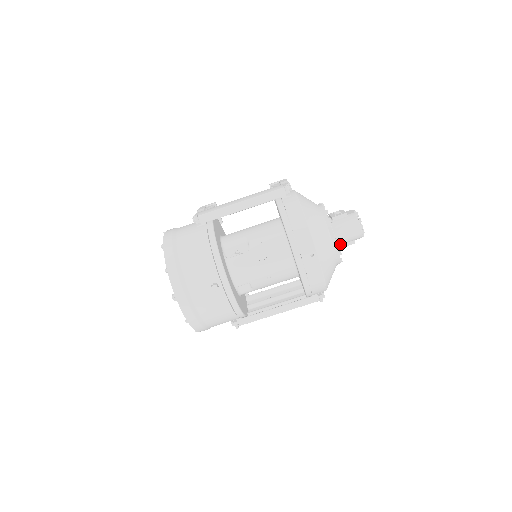
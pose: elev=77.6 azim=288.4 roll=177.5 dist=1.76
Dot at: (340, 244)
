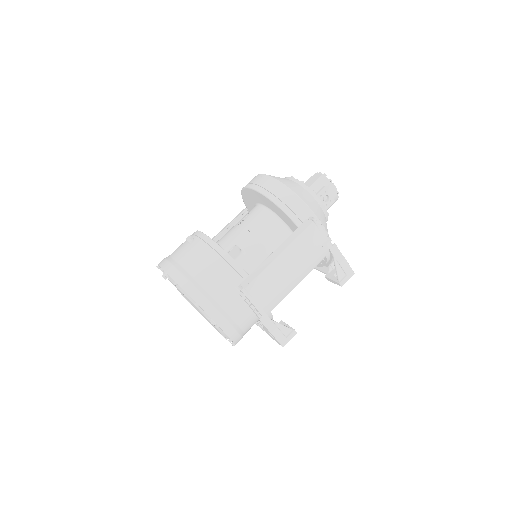
Dot at: occluded
